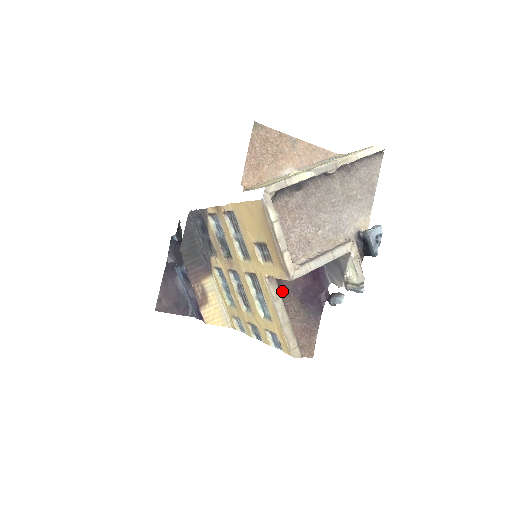
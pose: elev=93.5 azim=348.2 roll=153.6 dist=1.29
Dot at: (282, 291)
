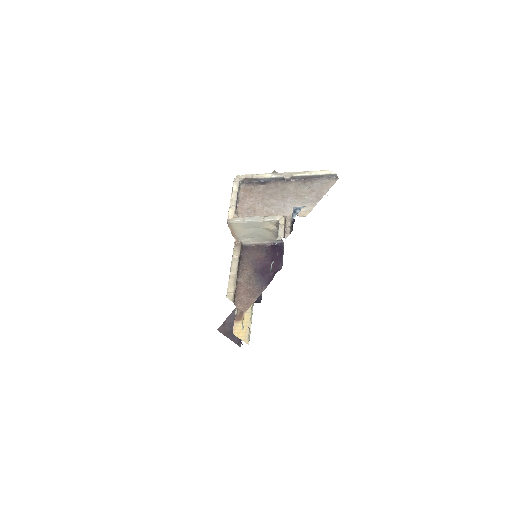
Dot at: (244, 258)
